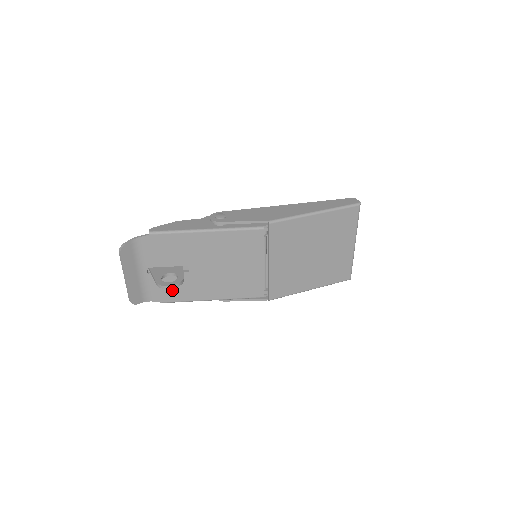
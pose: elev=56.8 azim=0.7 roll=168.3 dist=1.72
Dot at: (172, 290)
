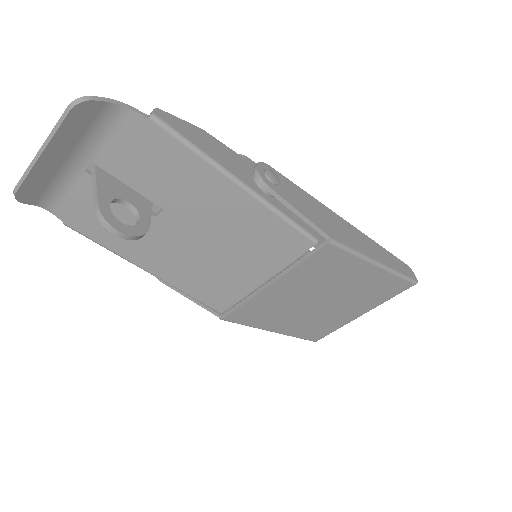
Dot at: occluded
